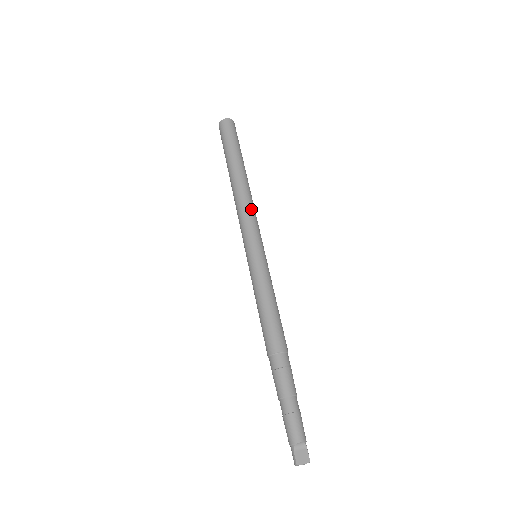
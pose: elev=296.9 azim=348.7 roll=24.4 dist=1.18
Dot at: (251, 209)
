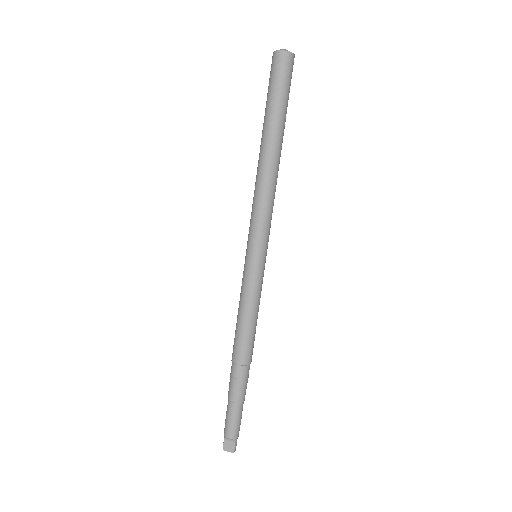
Dot at: (265, 201)
